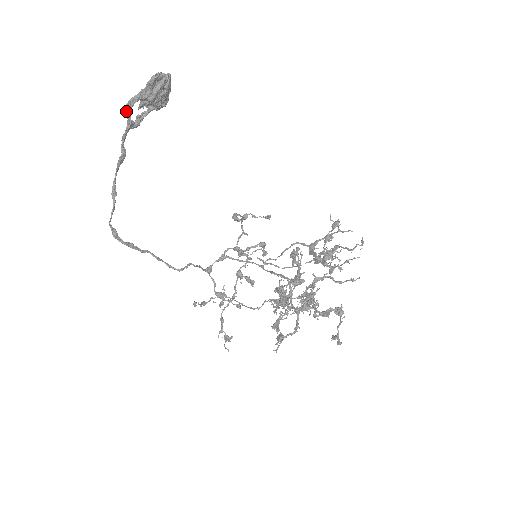
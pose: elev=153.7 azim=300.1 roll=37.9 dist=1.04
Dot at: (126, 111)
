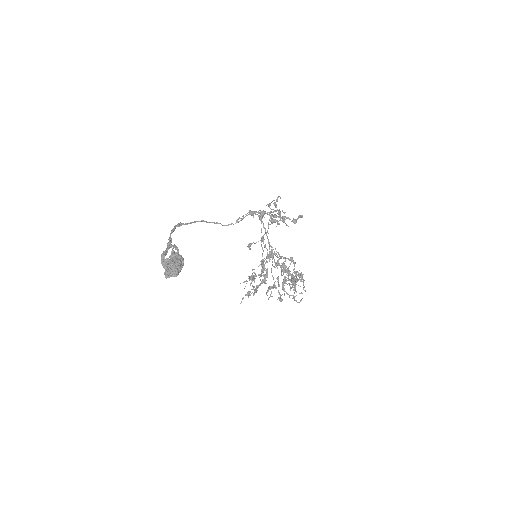
Dot at: (162, 256)
